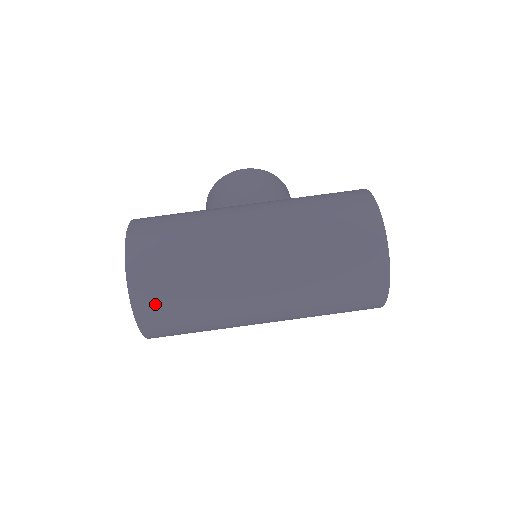
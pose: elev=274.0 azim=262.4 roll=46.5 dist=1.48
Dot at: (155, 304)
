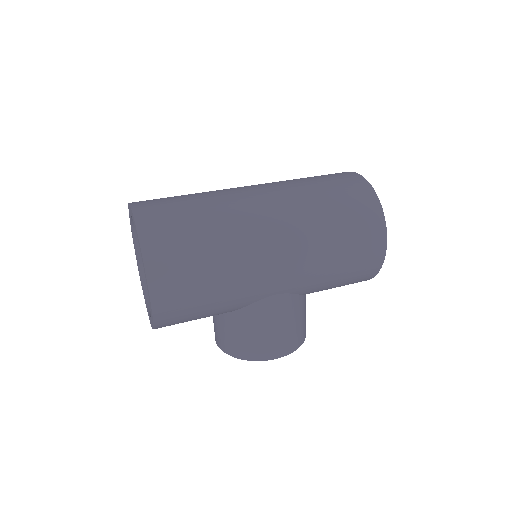
Dot at: occluded
